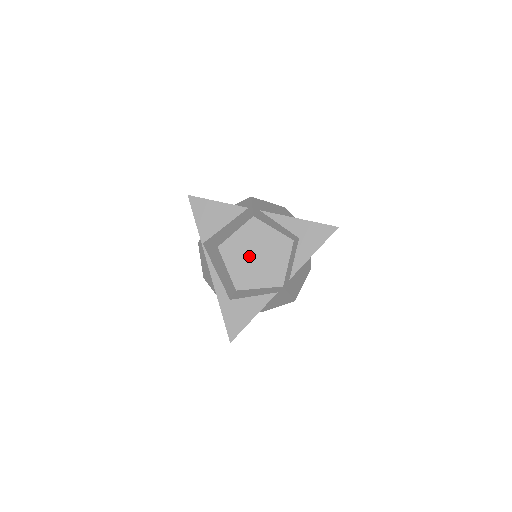
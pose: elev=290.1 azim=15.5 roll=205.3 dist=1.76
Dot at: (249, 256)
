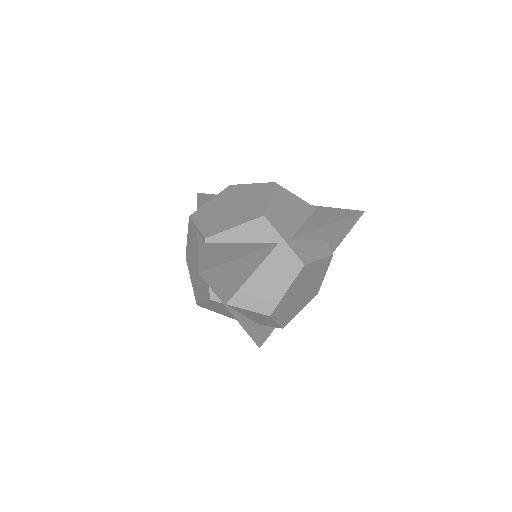
Dot at: (296, 298)
